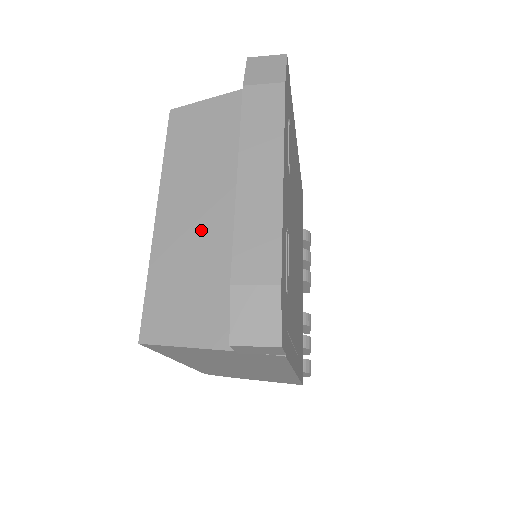
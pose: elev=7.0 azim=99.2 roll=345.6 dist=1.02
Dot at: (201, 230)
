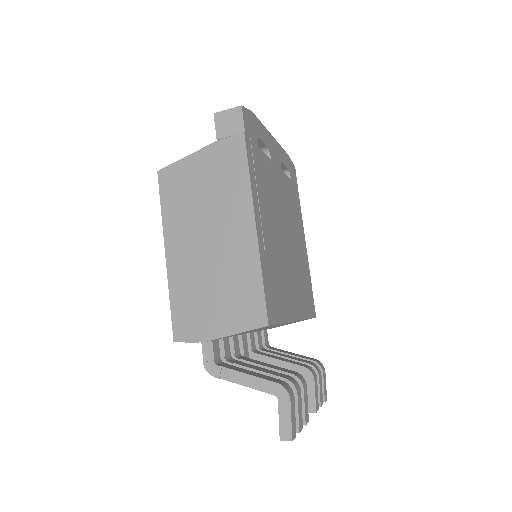
Dot at: occluded
